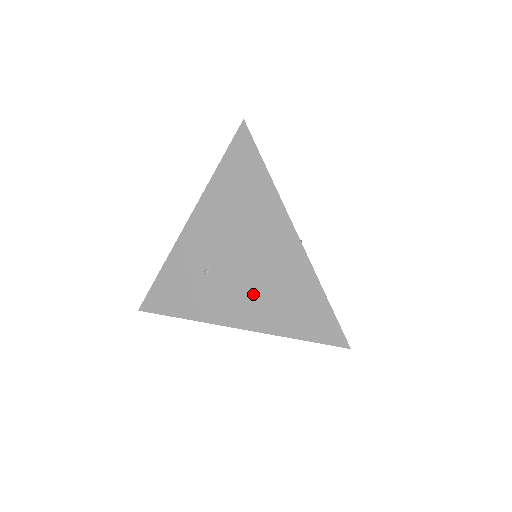
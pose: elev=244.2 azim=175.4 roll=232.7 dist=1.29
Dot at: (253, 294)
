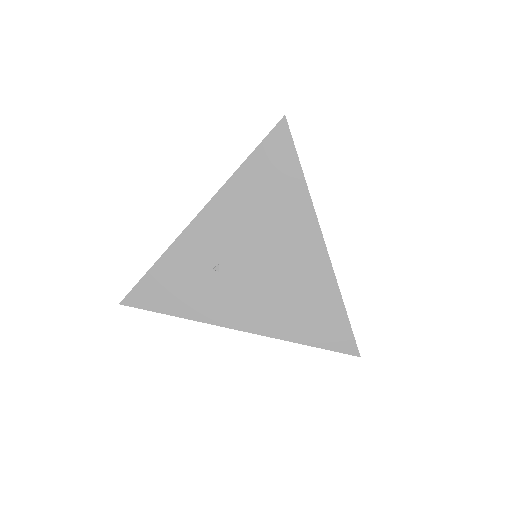
Dot at: (267, 297)
